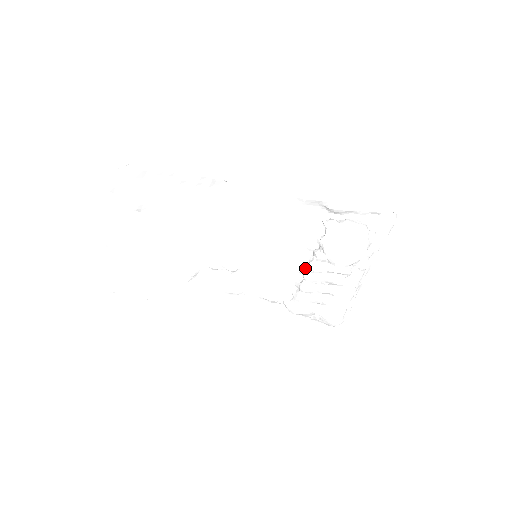
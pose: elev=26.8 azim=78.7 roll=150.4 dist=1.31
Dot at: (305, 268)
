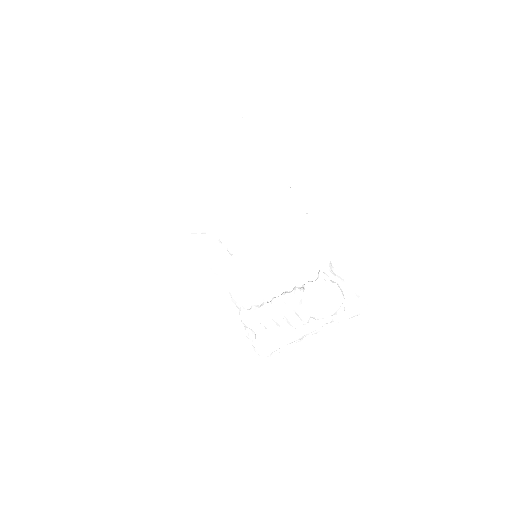
Dot at: (278, 294)
